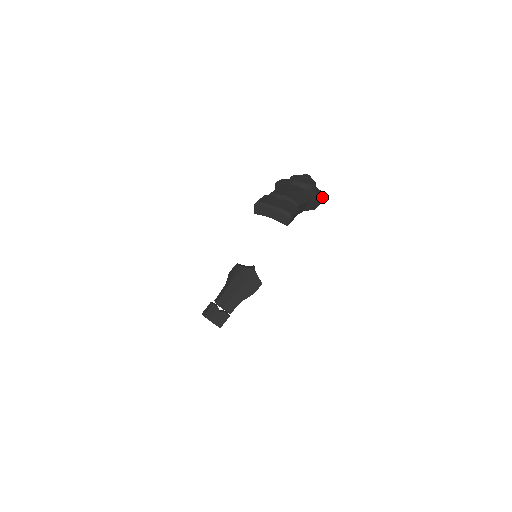
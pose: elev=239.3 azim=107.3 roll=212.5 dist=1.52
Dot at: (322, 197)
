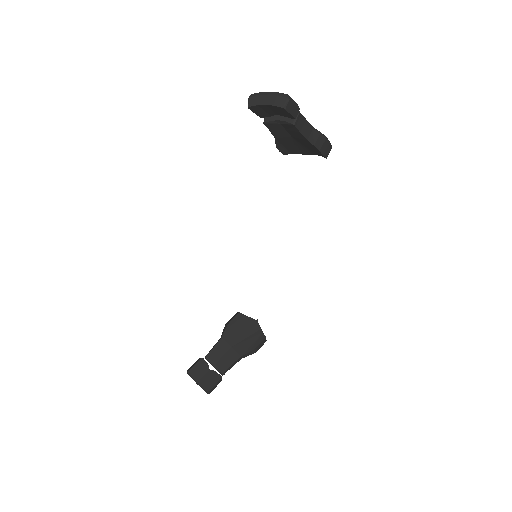
Dot at: (328, 140)
